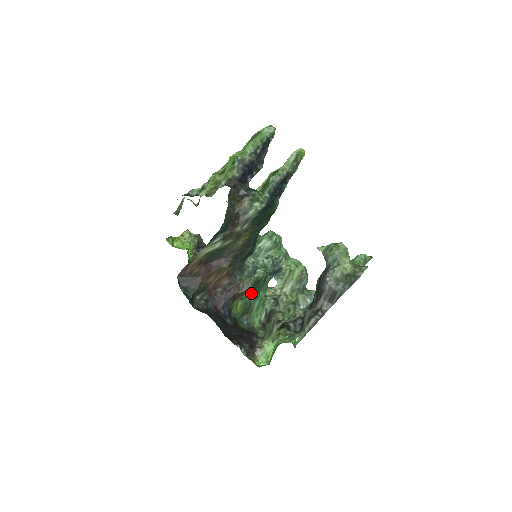
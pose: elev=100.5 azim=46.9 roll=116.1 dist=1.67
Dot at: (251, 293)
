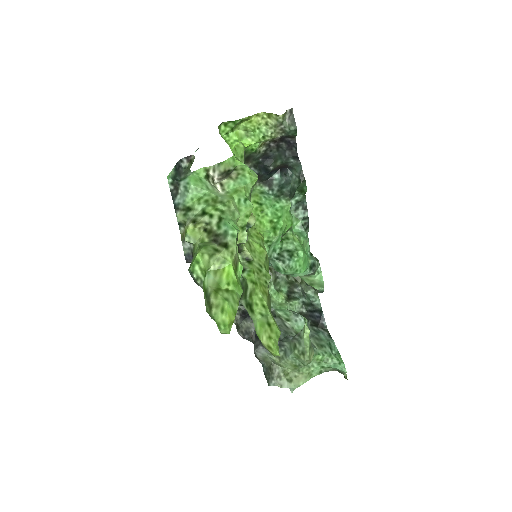
Dot at: occluded
